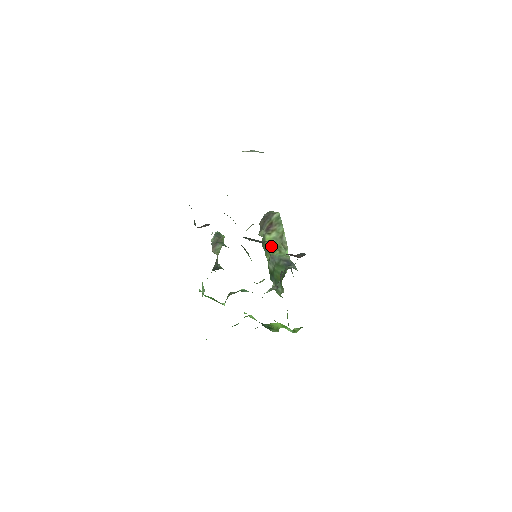
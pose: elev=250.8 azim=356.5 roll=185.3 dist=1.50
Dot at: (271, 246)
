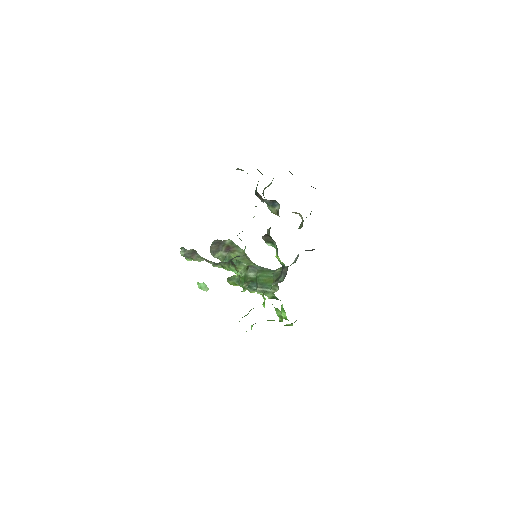
Dot at: (242, 260)
